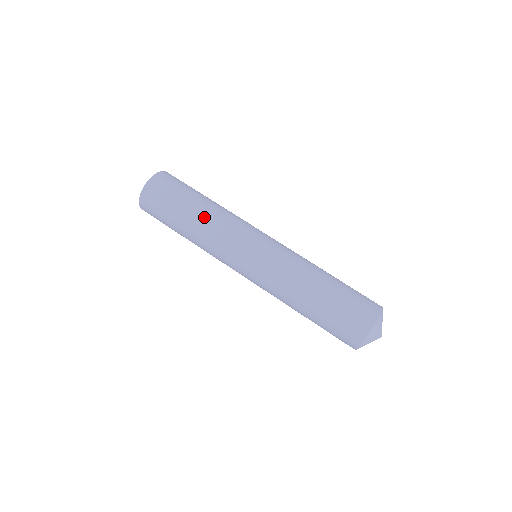
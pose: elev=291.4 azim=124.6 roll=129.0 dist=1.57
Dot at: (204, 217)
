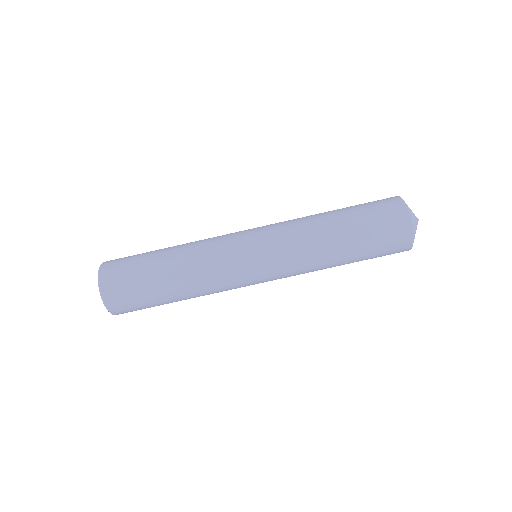
Dot at: (188, 288)
